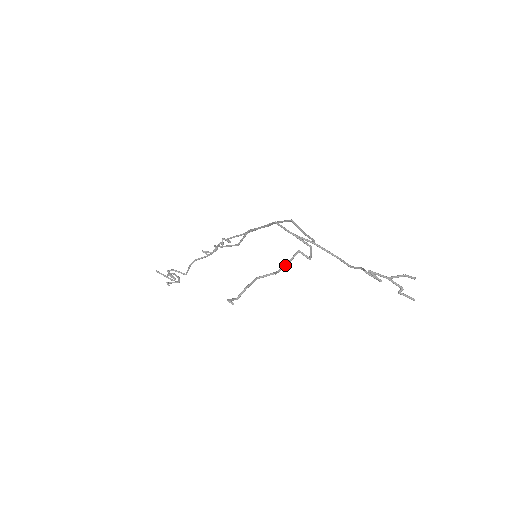
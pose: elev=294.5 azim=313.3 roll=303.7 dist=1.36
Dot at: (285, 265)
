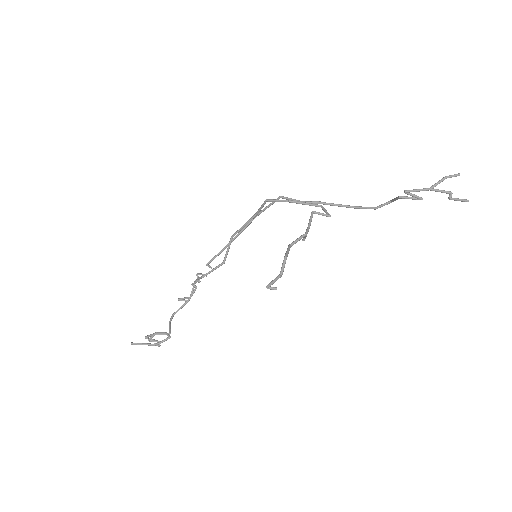
Dot at: (307, 230)
